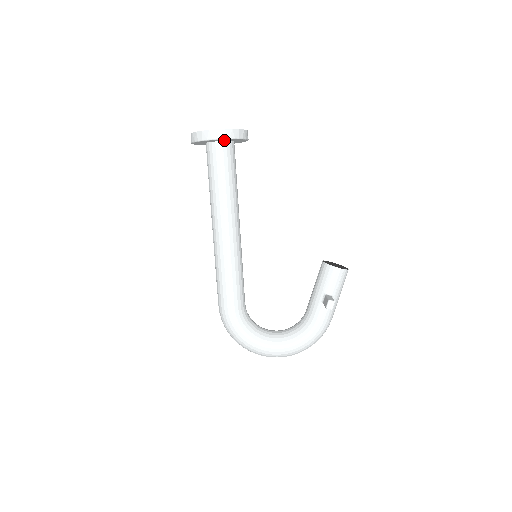
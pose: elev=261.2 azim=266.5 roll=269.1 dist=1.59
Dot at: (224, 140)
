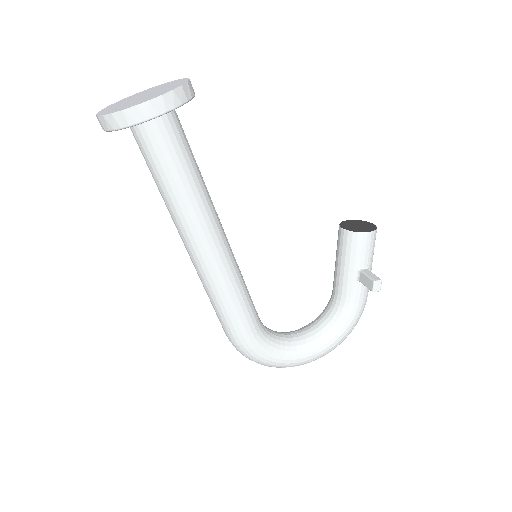
Dot at: occluded
